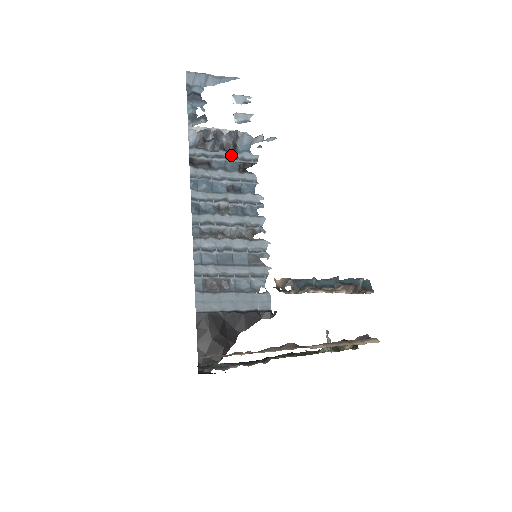
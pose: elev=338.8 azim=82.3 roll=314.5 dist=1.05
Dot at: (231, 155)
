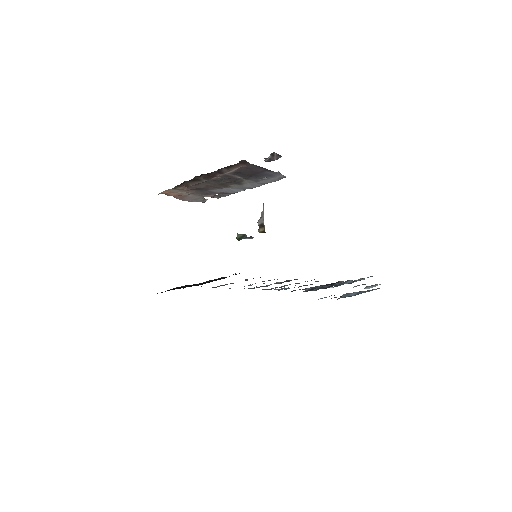
Dot at: occluded
